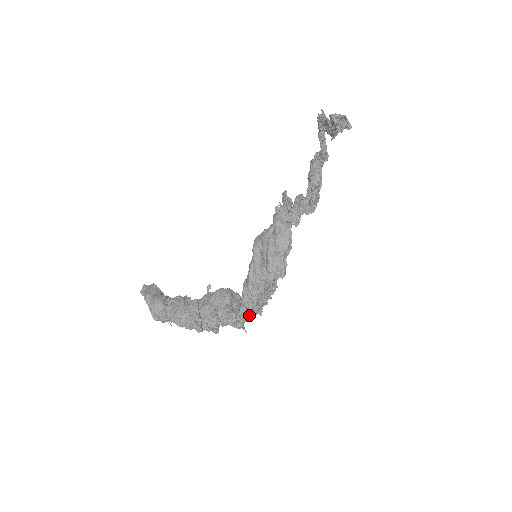
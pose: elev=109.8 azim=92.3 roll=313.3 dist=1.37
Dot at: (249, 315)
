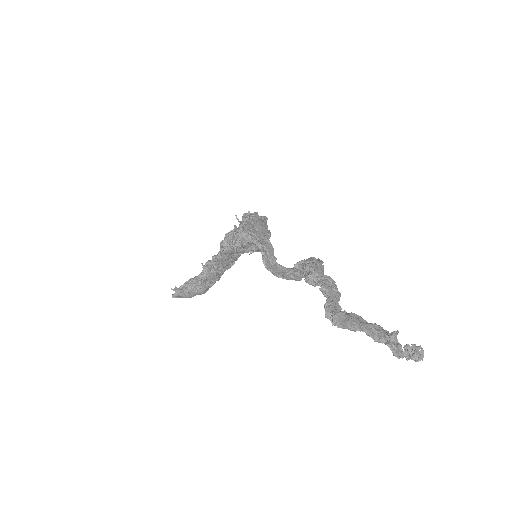
Dot at: occluded
